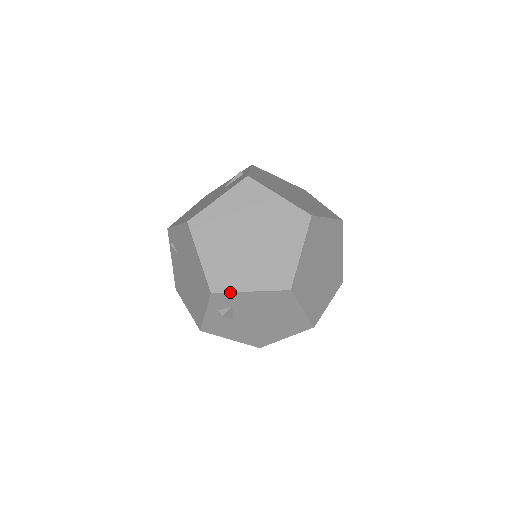
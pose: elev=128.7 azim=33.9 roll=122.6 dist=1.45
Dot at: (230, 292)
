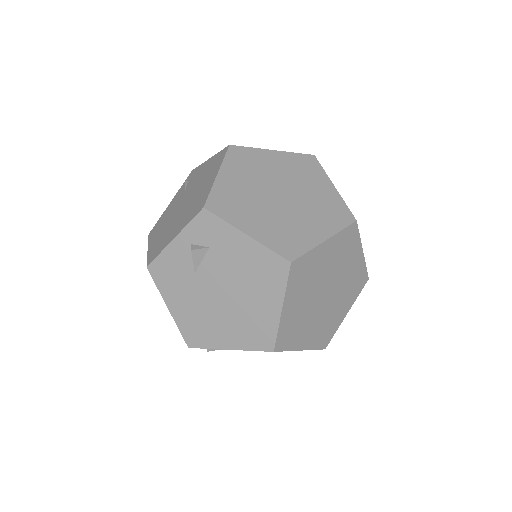
Dot at: (224, 220)
